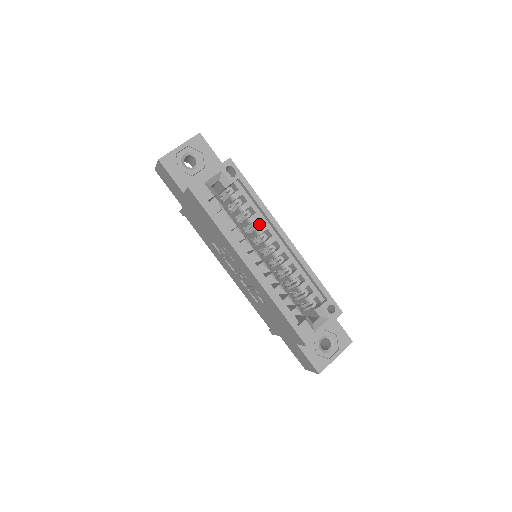
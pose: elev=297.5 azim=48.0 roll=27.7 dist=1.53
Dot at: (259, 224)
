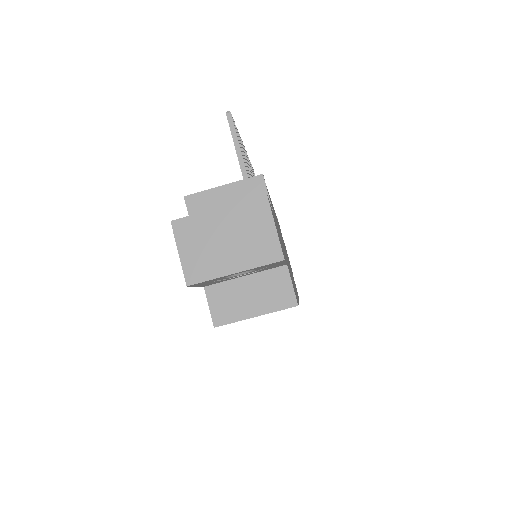
Dot at: occluded
